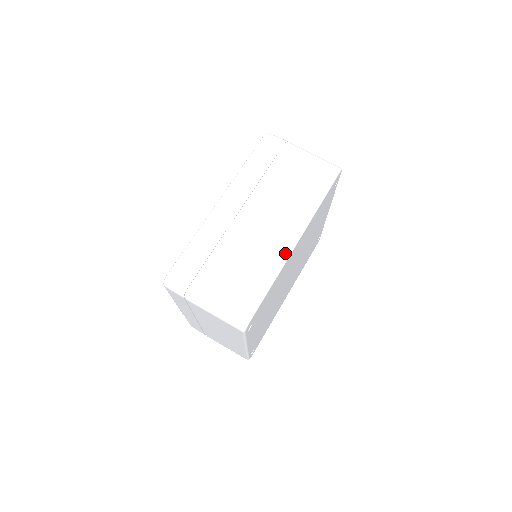
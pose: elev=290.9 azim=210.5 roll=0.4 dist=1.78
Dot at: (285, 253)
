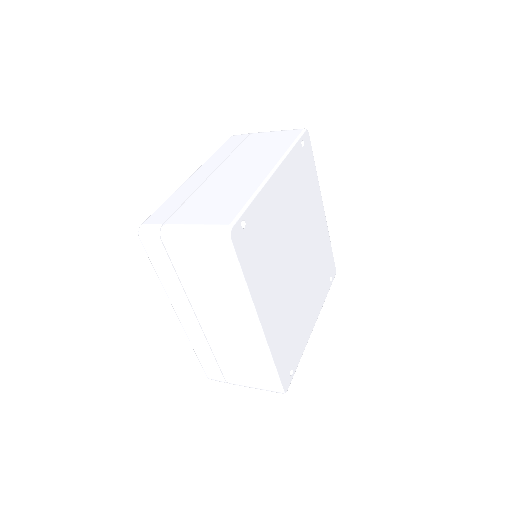
Dot at: (259, 339)
